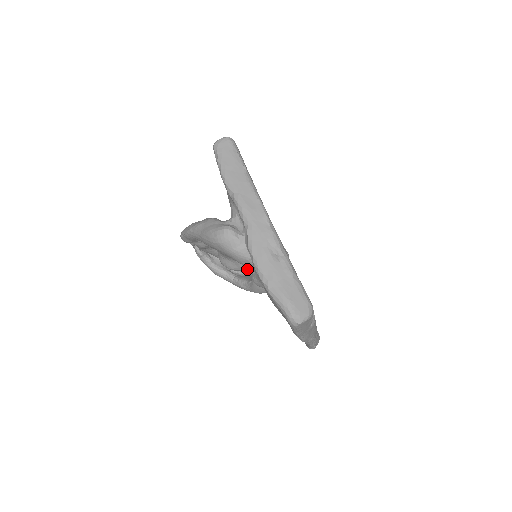
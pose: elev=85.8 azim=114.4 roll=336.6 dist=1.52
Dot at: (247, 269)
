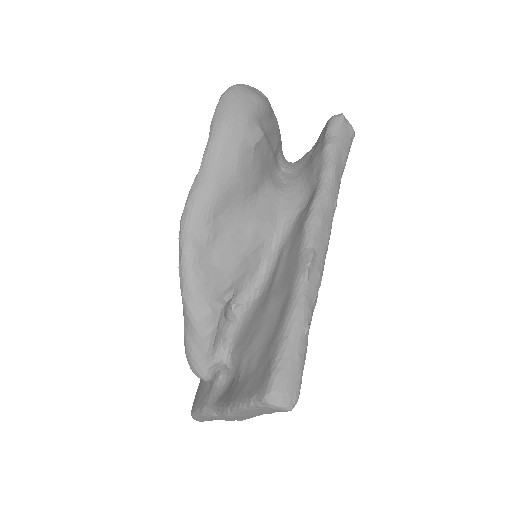
Dot at: occluded
